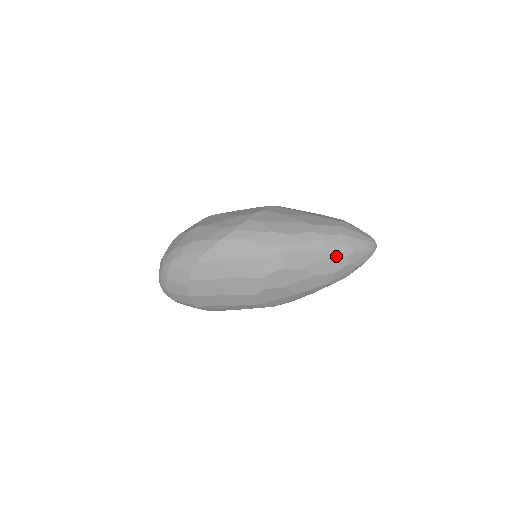
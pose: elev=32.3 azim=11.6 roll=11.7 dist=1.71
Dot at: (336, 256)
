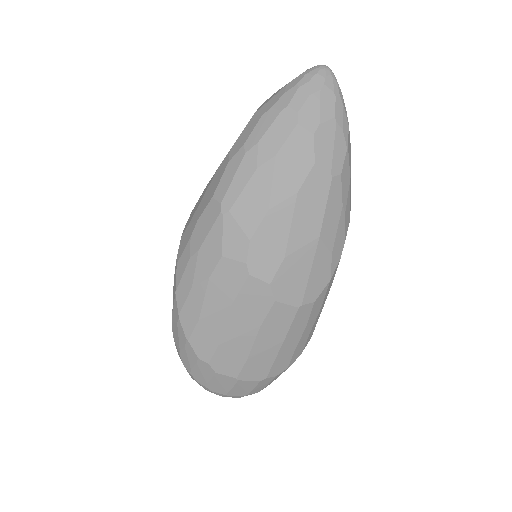
Dot at: (284, 144)
